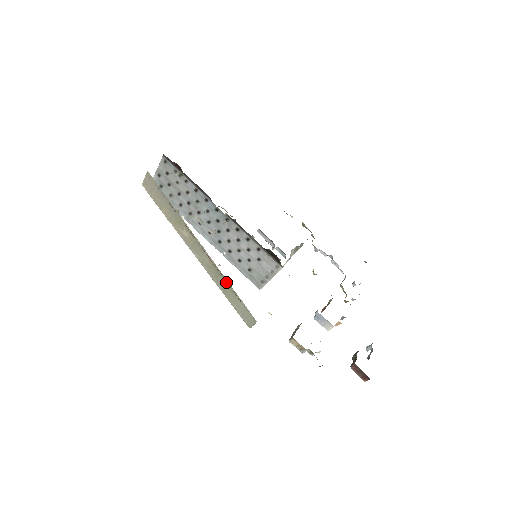
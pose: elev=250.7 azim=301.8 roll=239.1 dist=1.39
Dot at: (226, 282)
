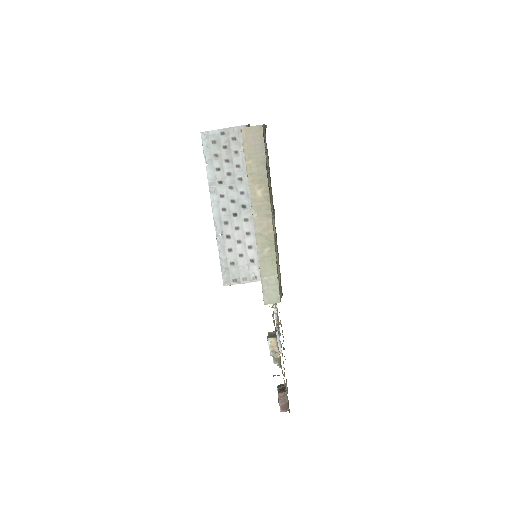
Dot at: (277, 254)
